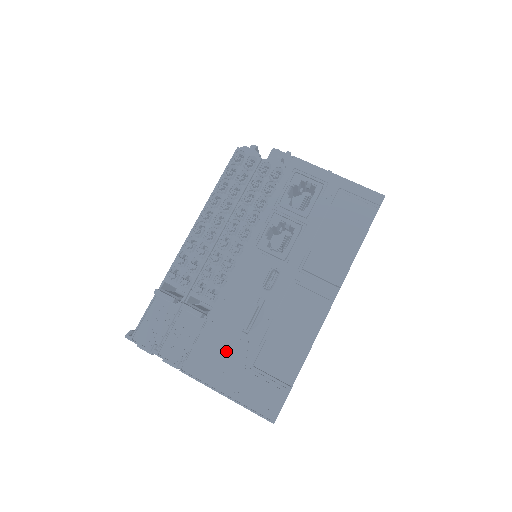
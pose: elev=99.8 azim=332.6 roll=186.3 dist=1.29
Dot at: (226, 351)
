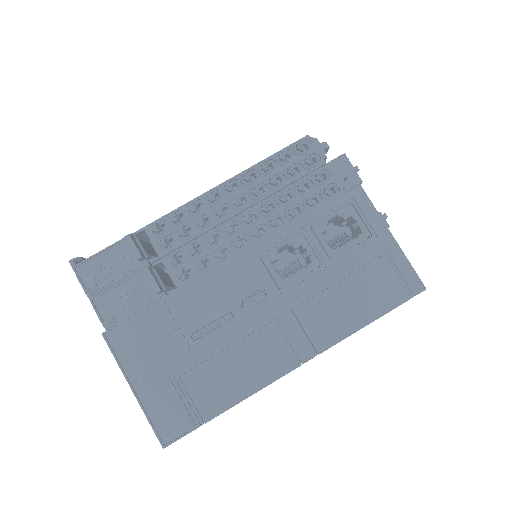
Dot at: (161, 344)
